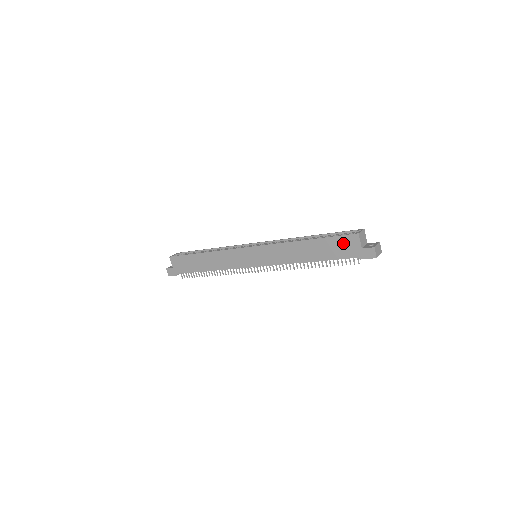
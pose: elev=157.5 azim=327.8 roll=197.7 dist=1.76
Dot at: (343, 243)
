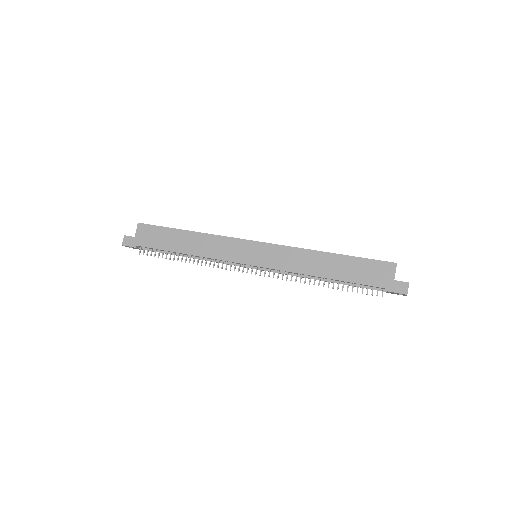
Dot at: (375, 268)
